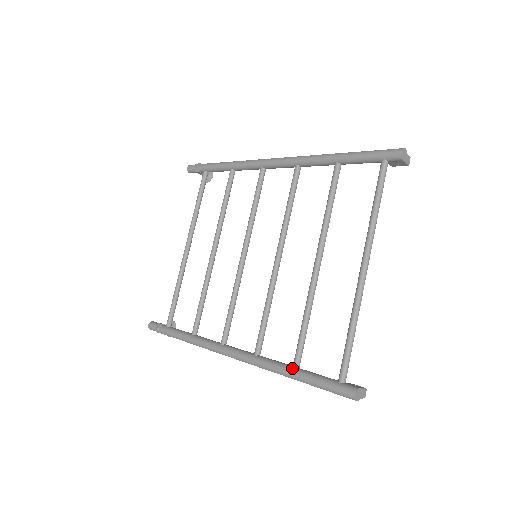
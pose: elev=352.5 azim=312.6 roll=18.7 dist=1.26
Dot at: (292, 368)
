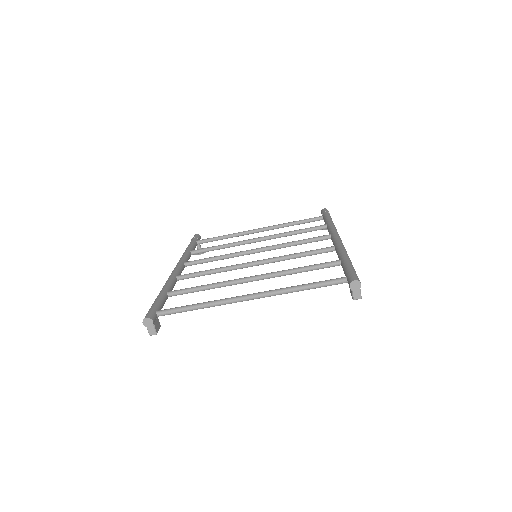
Dot at: (167, 291)
